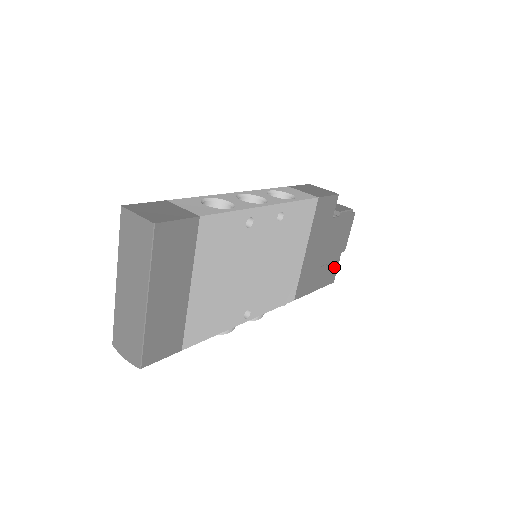
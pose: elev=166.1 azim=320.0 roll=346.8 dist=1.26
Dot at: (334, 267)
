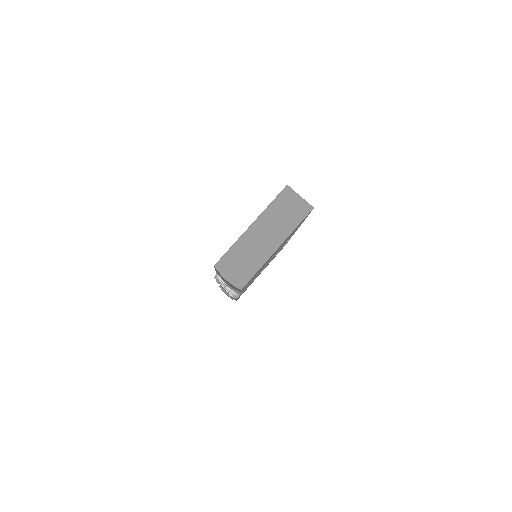
Dot at: occluded
